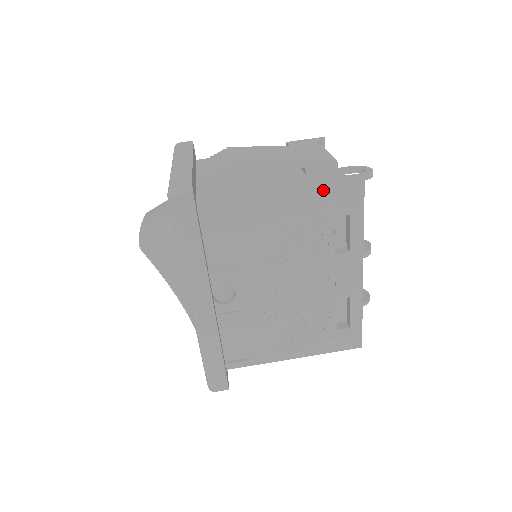
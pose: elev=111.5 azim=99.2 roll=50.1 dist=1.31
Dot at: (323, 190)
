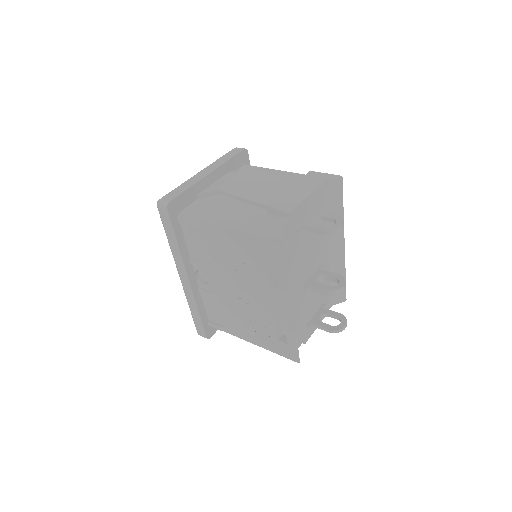
Dot at: (253, 236)
